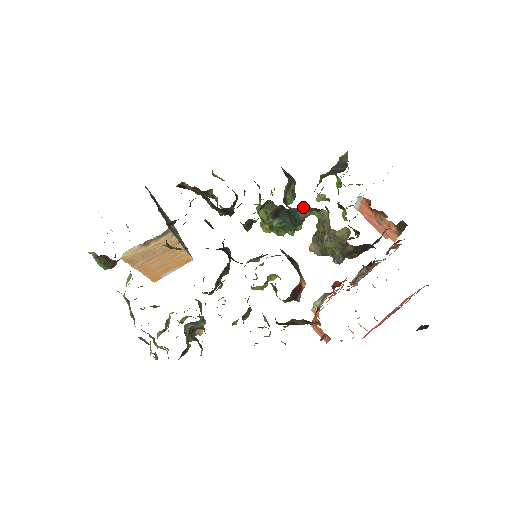
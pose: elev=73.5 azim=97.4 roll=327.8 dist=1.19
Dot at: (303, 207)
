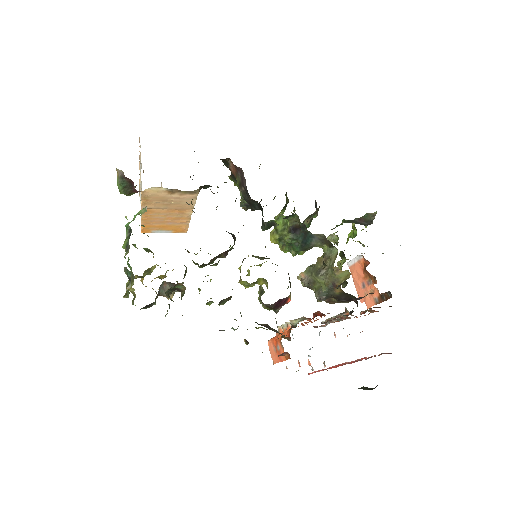
Dot at: (320, 236)
